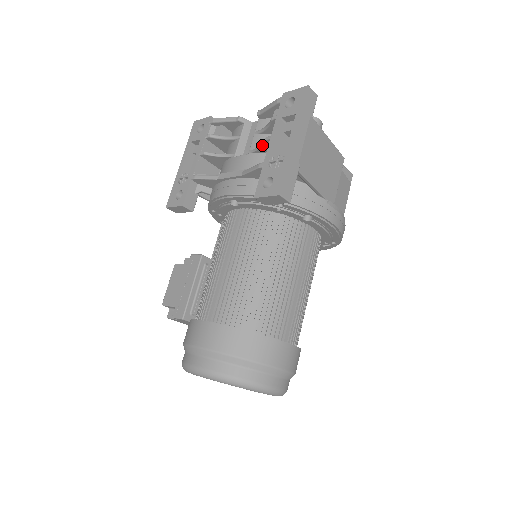
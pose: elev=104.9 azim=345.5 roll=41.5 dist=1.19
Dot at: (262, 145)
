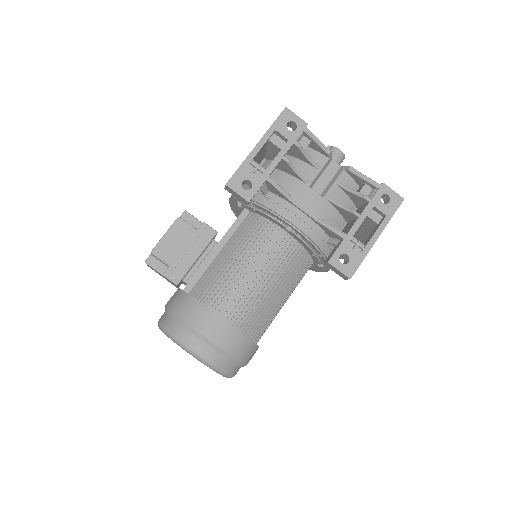
Dot at: (344, 209)
